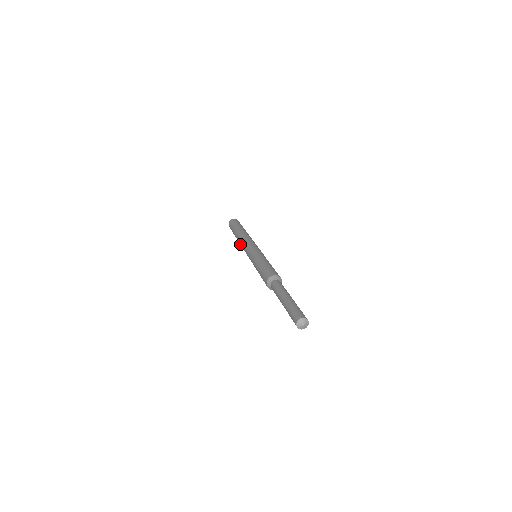
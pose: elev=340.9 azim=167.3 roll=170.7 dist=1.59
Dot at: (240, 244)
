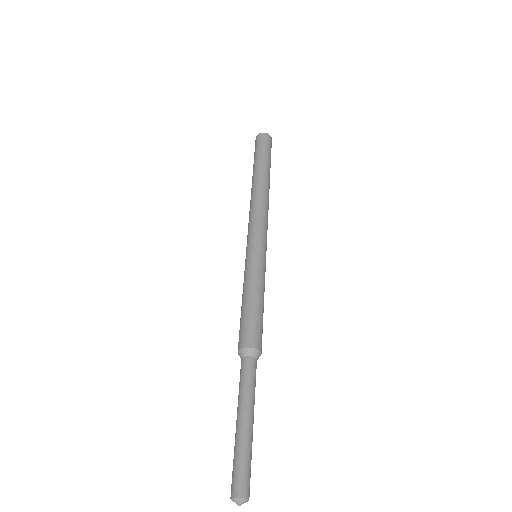
Dot at: occluded
